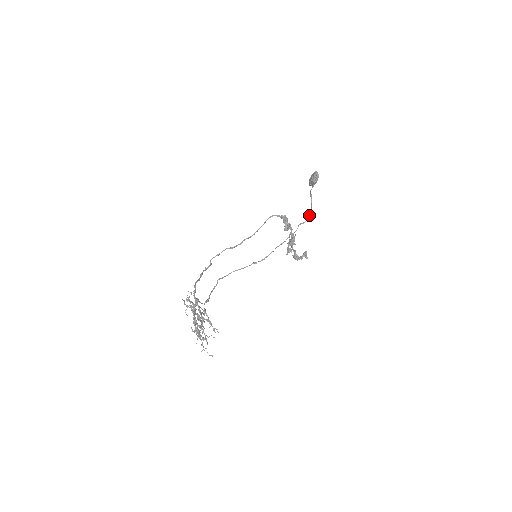
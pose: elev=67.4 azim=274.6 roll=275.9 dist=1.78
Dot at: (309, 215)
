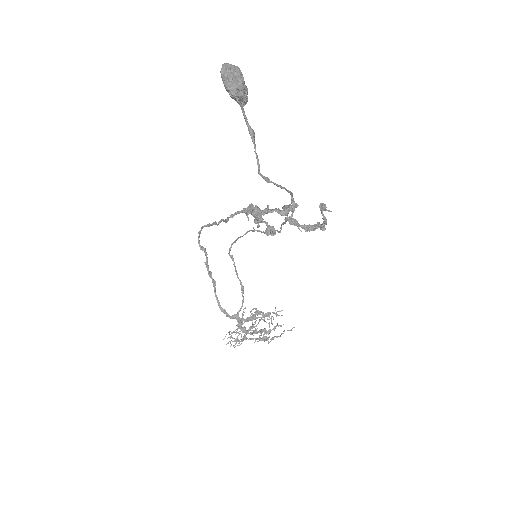
Dot at: occluded
